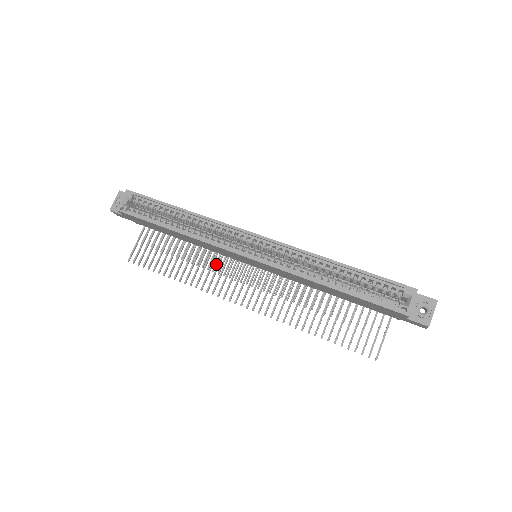
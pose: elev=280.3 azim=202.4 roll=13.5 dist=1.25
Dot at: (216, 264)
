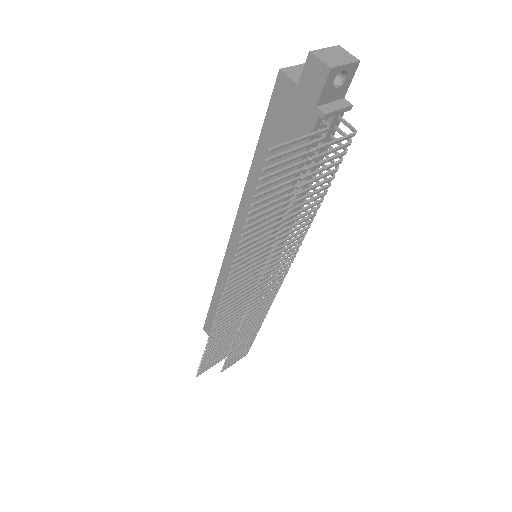
Dot at: (247, 320)
